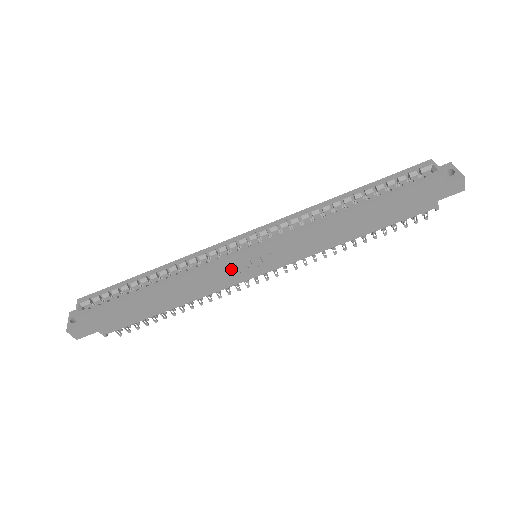
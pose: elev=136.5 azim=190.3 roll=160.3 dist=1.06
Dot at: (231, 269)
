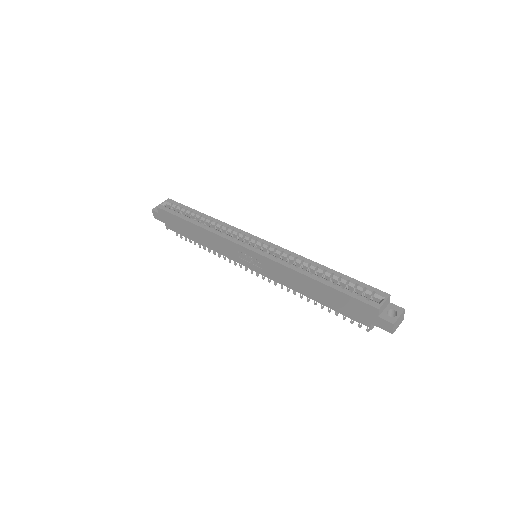
Dot at: (235, 250)
